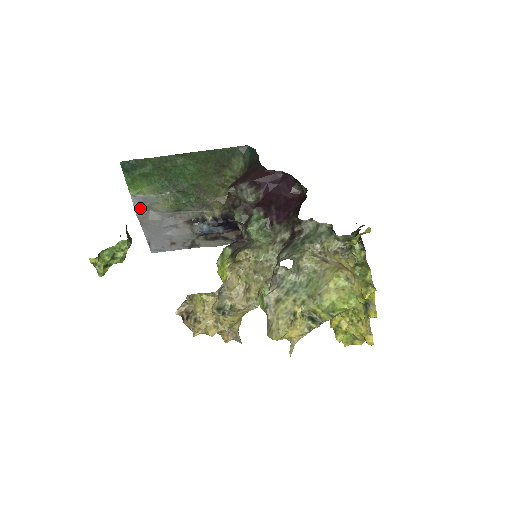
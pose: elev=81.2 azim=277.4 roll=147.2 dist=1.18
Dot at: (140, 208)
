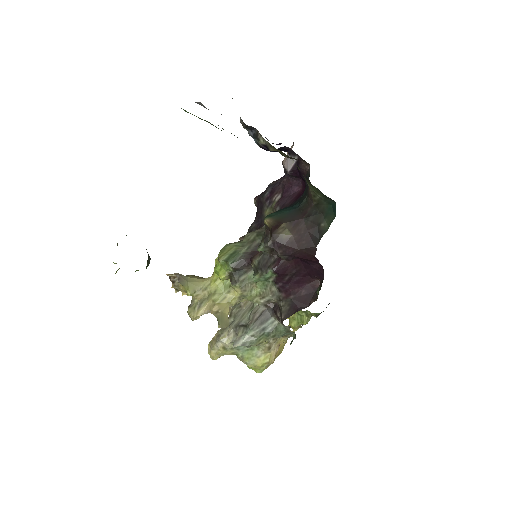
Dot at: occluded
